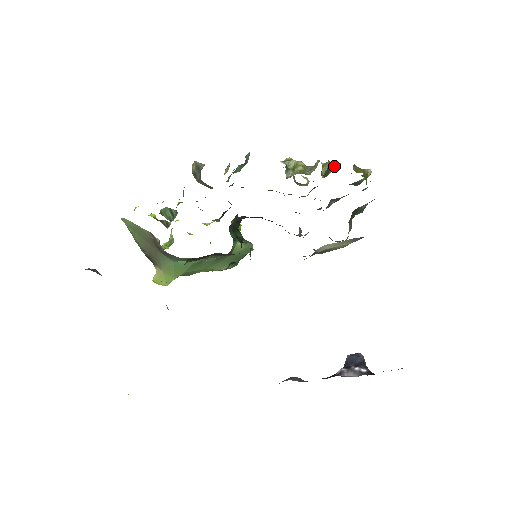
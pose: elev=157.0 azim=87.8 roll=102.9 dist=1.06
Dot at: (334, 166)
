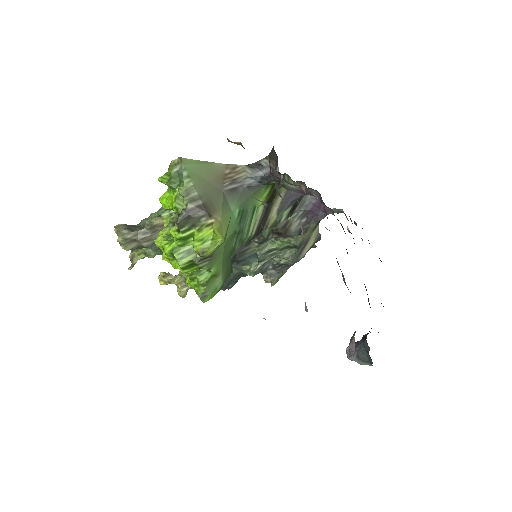
Dot at: occluded
